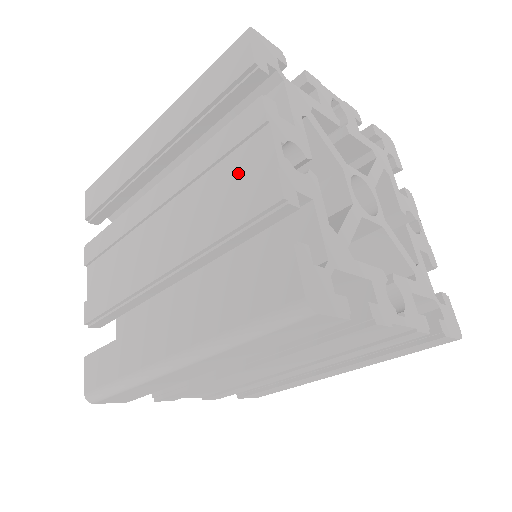
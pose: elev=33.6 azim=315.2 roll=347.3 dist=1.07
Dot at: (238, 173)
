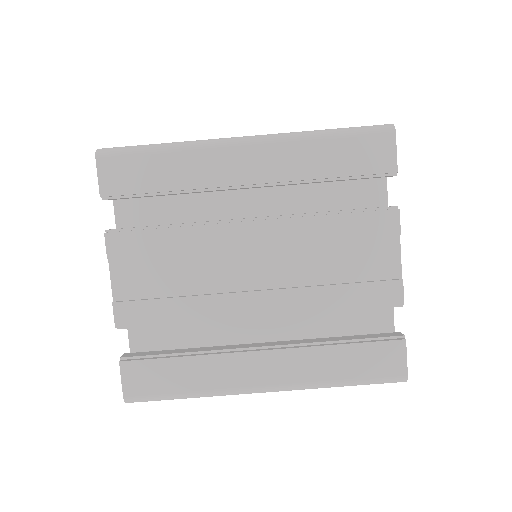
Dot at: occluded
